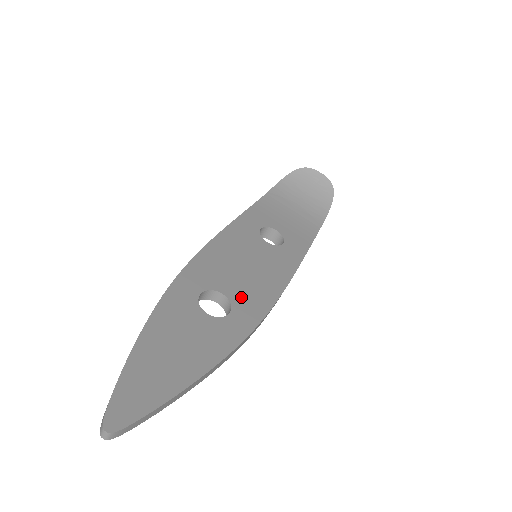
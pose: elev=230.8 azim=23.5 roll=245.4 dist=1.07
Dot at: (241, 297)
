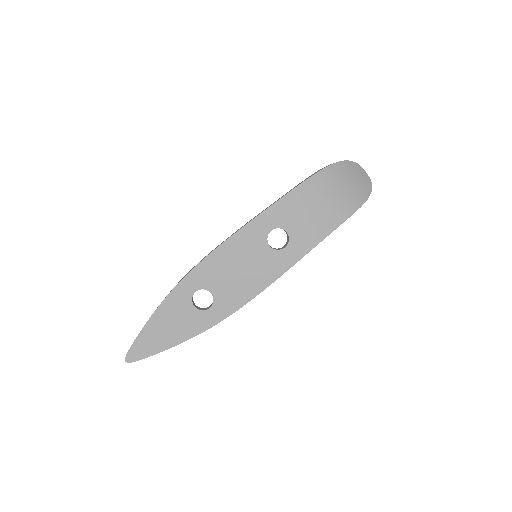
Dot at: (223, 297)
